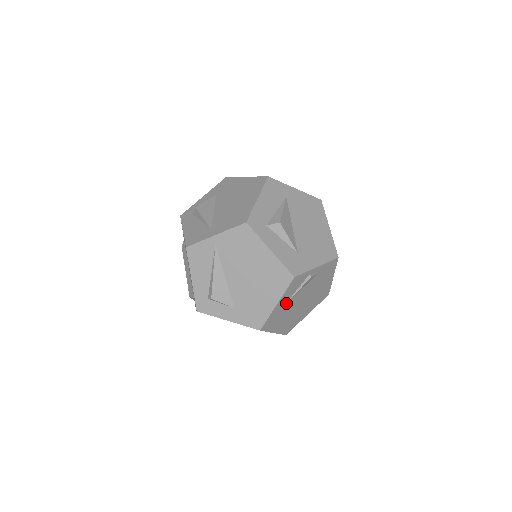
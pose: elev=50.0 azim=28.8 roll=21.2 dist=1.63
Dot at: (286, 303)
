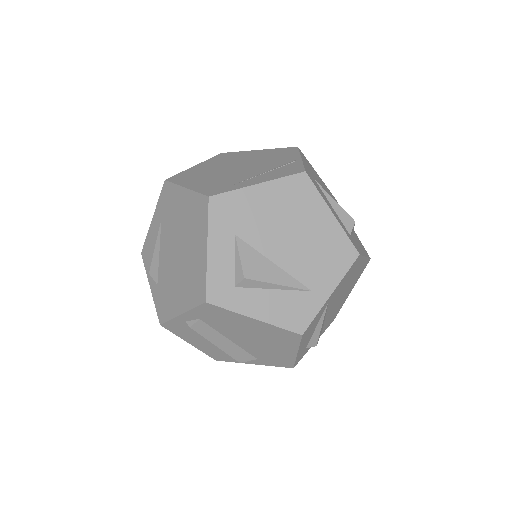
Dot at: occluded
